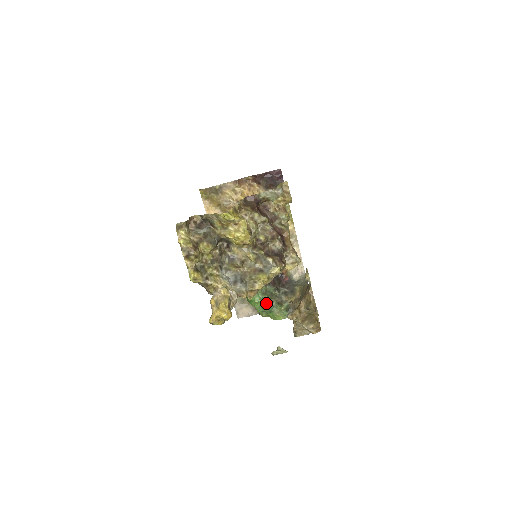
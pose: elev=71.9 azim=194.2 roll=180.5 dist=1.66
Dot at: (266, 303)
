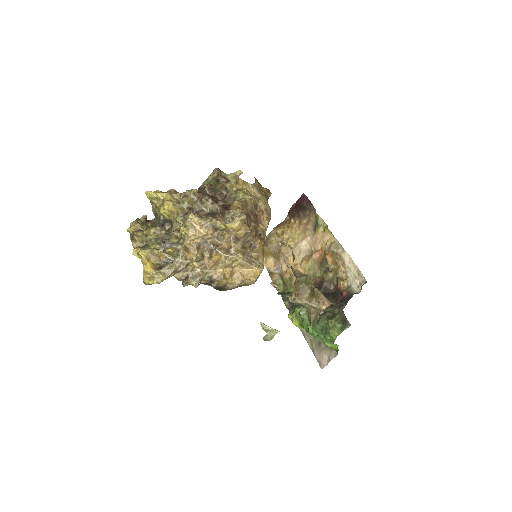
Dot at: (317, 323)
